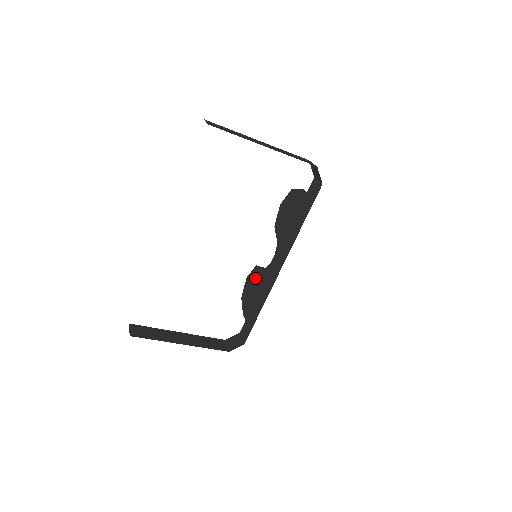
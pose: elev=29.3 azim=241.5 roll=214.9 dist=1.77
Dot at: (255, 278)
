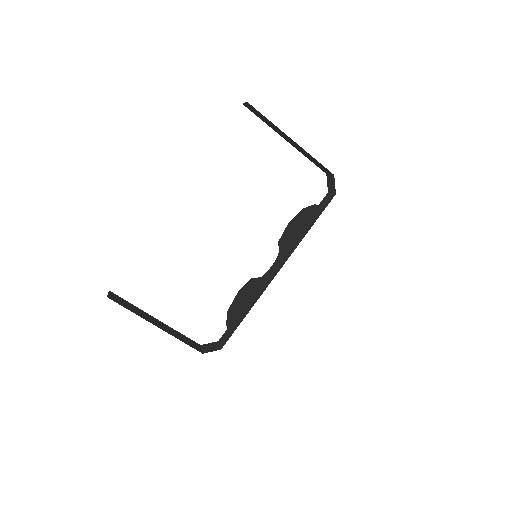
Dot at: (247, 289)
